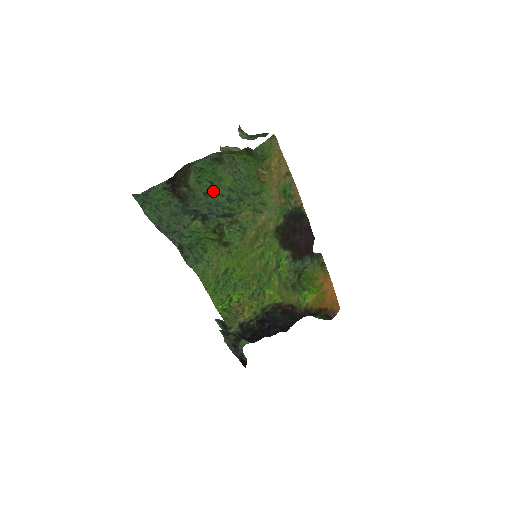
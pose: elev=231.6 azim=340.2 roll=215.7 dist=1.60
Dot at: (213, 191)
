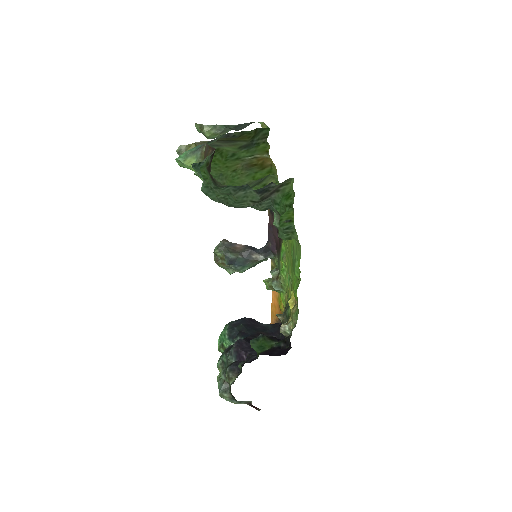
Dot at: occluded
